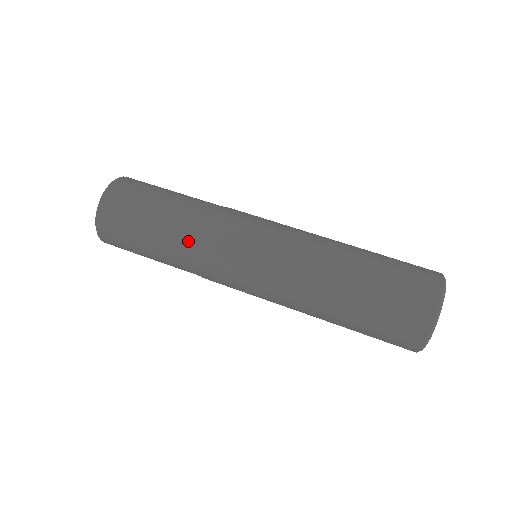
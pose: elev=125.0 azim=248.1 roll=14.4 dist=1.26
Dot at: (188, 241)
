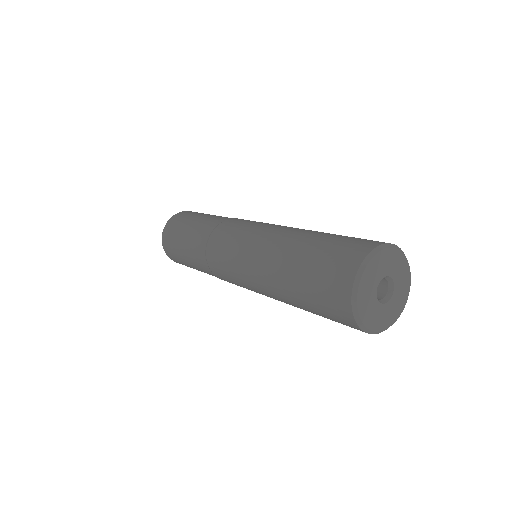
Dot at: (200, 255)
